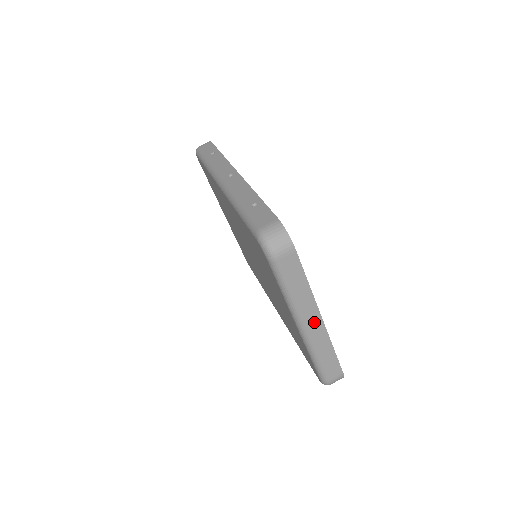
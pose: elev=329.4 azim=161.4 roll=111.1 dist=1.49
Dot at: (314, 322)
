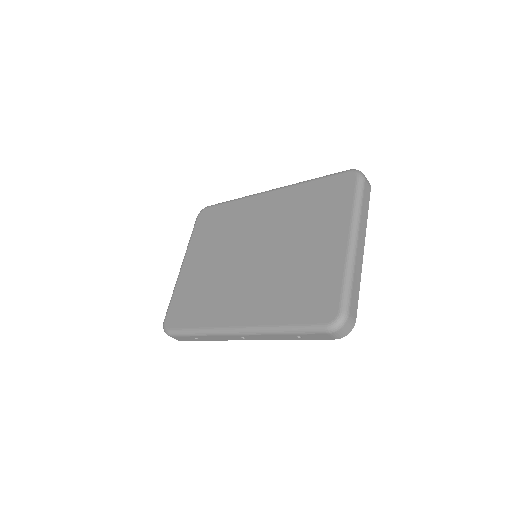
Dot at: (361, 245)
